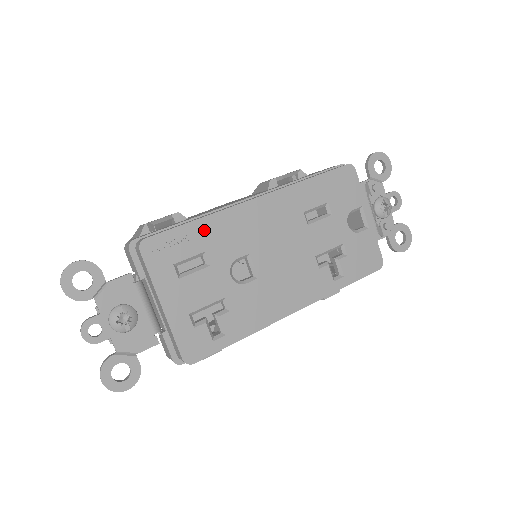
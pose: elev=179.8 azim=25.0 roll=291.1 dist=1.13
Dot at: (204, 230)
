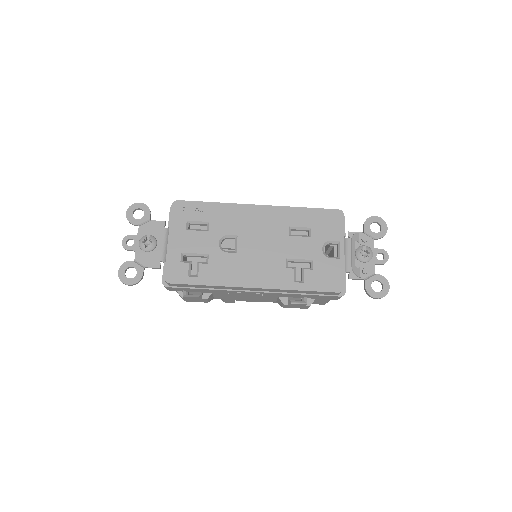
Dot at: (215, 210)
